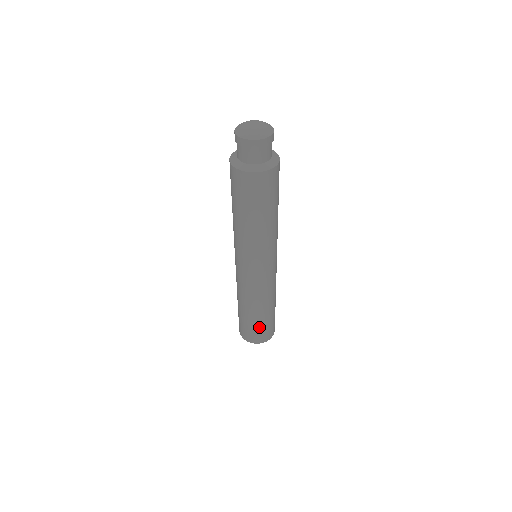
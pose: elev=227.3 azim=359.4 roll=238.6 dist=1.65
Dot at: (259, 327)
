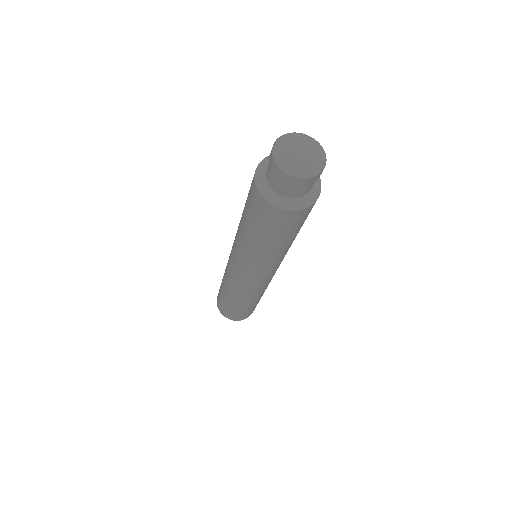
Dot at: (251, 309)
